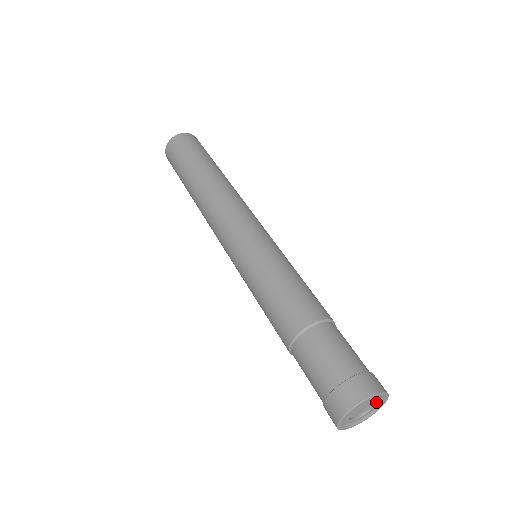
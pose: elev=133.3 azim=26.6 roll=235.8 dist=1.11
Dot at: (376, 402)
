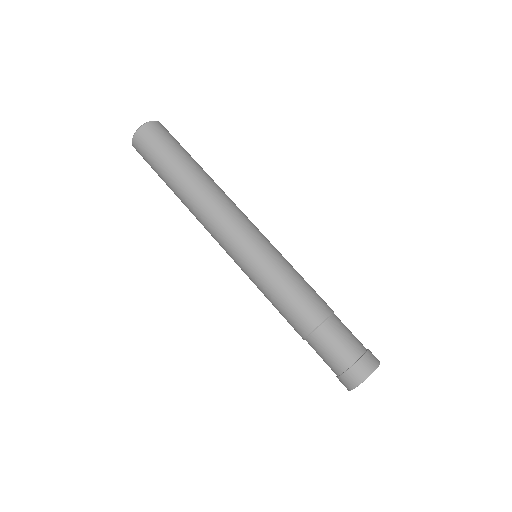
Dot at: occluded
